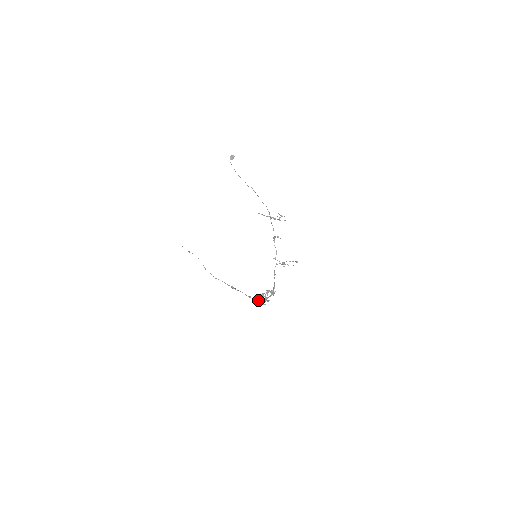
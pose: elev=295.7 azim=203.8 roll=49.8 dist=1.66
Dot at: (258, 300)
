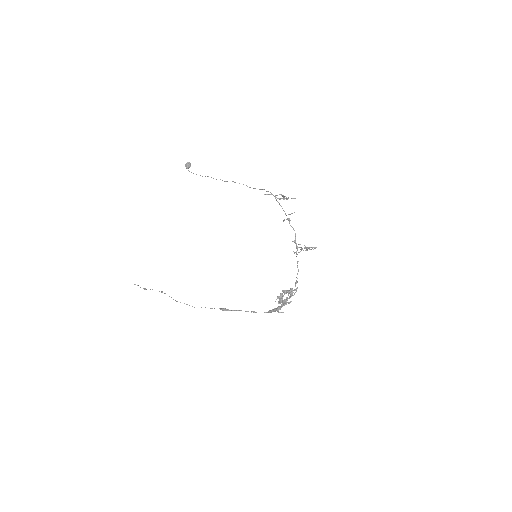
Dot at: (270, 310)
